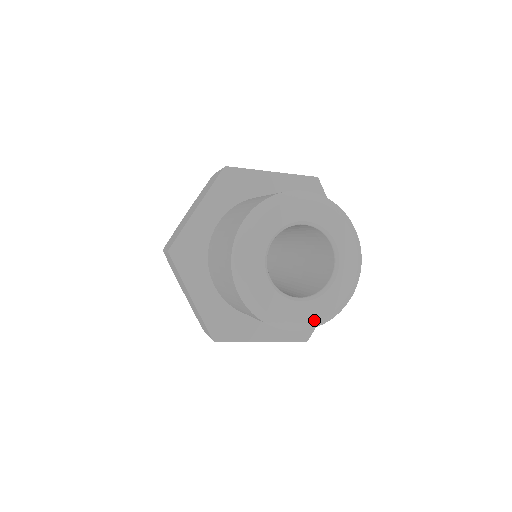
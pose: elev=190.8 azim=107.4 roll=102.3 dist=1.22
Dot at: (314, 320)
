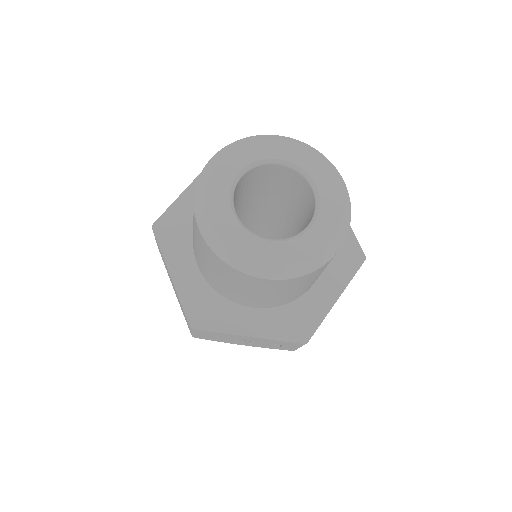
Dot at: (287, 264)
